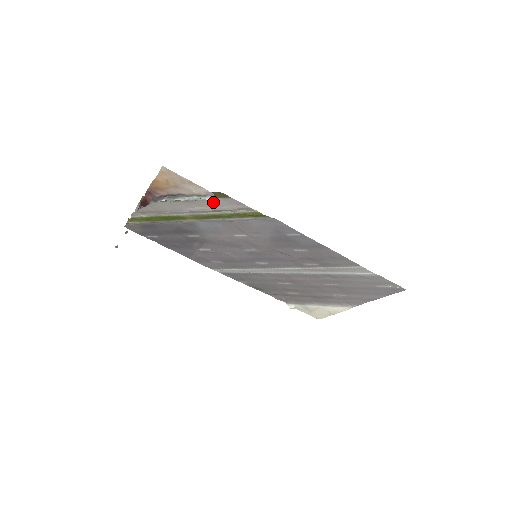
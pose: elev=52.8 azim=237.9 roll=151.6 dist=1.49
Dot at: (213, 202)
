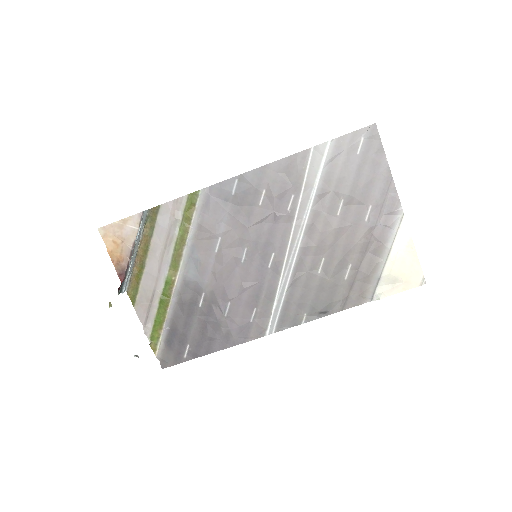
Dot at: (160, 228)
